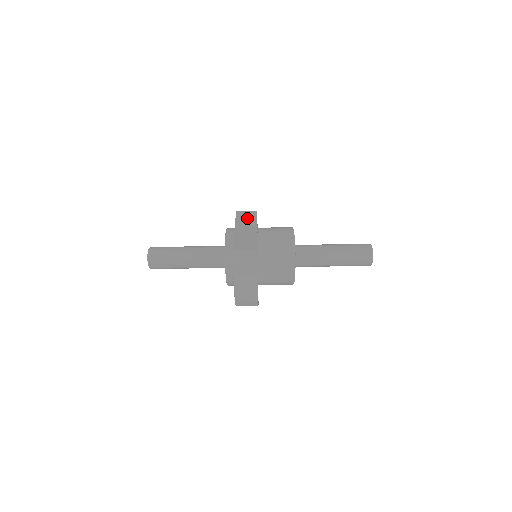
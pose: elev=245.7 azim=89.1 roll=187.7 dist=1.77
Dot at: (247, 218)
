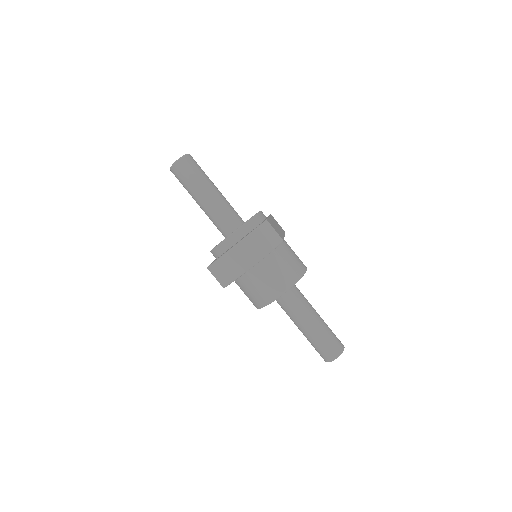
Dot at: (278, 225)
